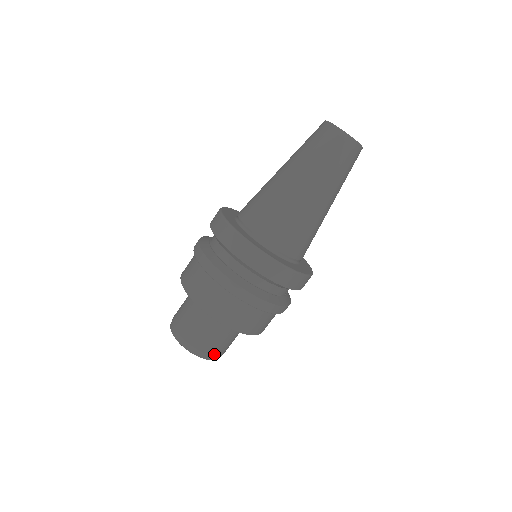
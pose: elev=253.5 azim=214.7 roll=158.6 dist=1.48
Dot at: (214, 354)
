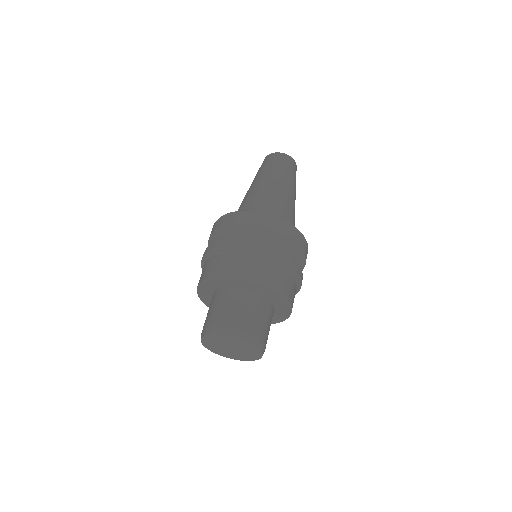
Dot at: (259, 338)
